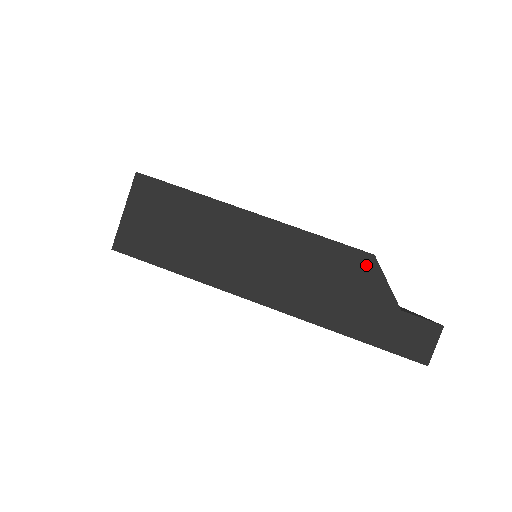
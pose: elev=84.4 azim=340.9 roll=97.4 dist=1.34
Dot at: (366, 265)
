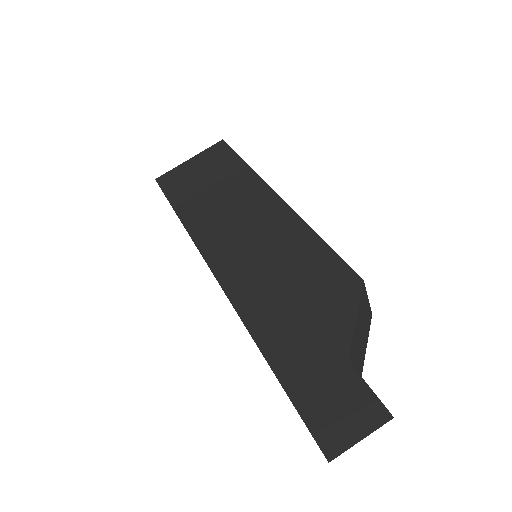
Dot at: (346, 286)
